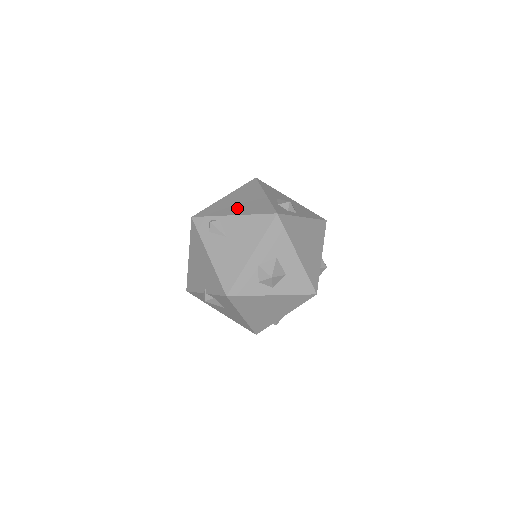
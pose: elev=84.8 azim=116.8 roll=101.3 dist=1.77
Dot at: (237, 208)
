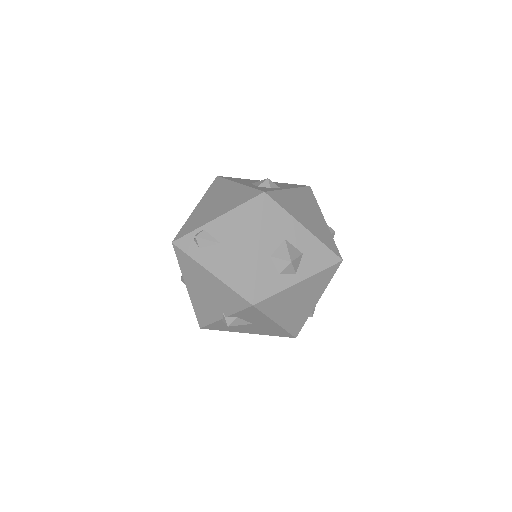
Dot at: (217, 210)
